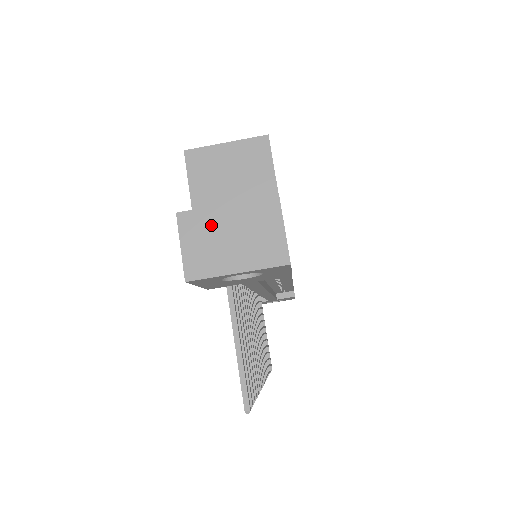
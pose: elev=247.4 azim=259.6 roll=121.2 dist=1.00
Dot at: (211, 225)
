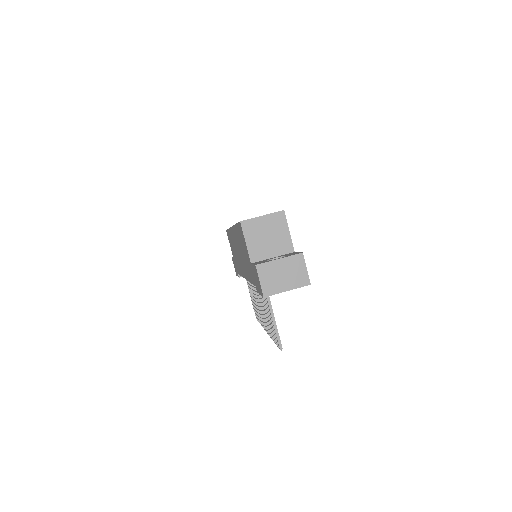
Dot at: (273, 270)
